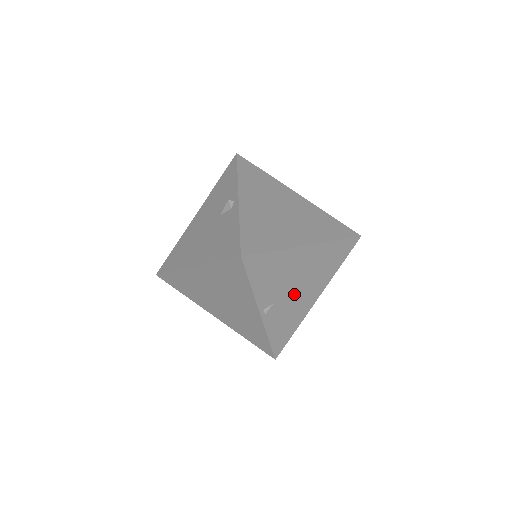
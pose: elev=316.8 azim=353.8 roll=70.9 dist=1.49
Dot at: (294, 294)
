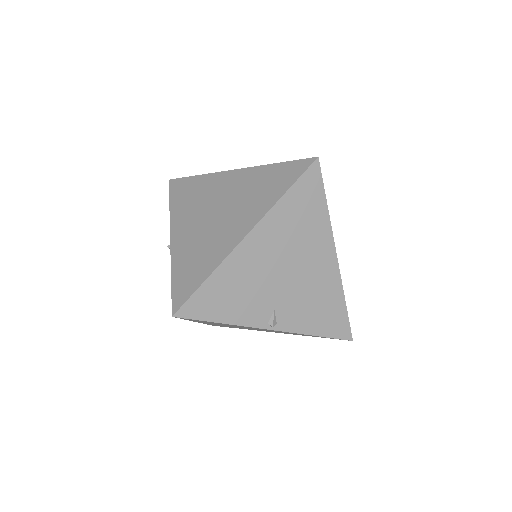
Dot at: (293, 281)
